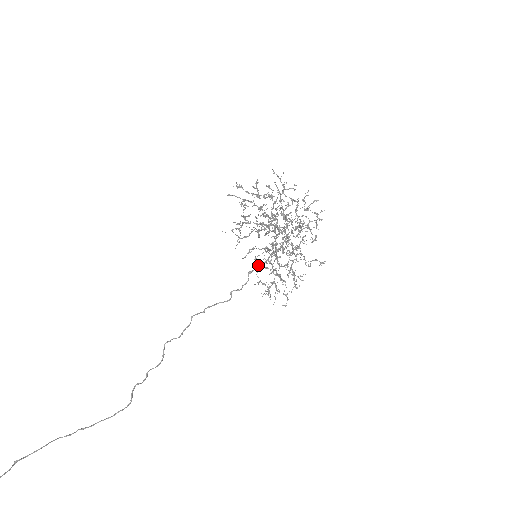
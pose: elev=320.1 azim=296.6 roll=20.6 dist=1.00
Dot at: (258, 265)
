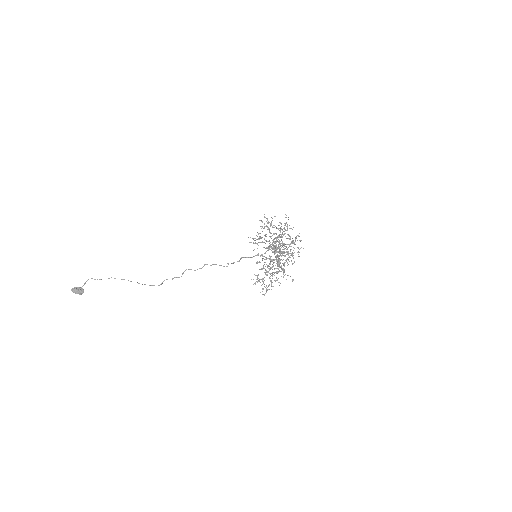
Dot at: (257, 263)
